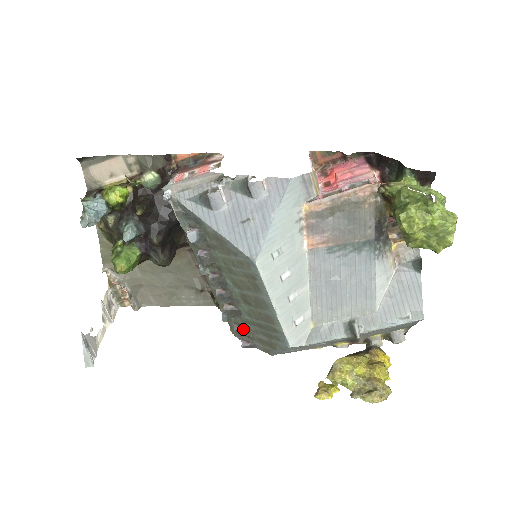
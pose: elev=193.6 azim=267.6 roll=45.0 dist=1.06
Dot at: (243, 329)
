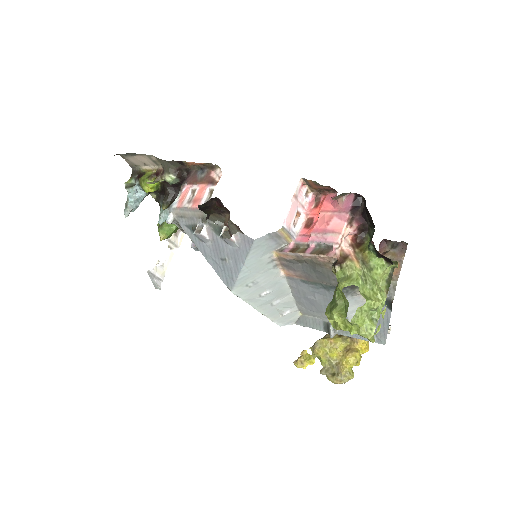
Dot at: occluded
